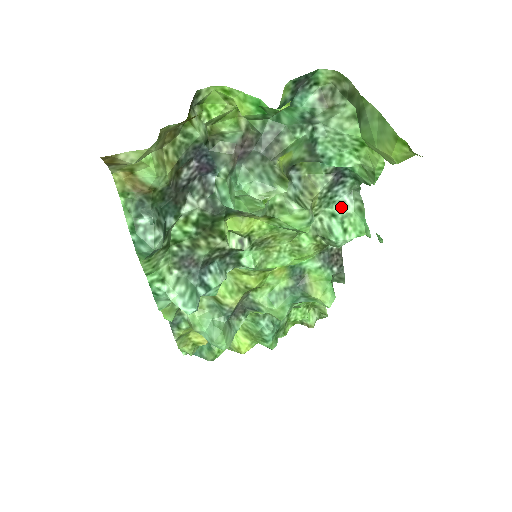
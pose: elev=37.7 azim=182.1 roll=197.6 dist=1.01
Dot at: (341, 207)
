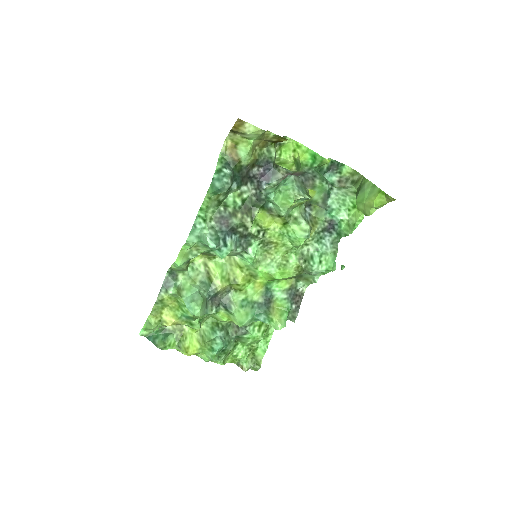
Dot at: (324, 247)
